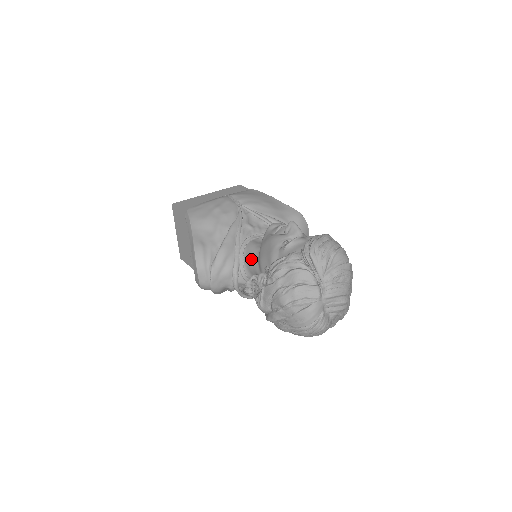
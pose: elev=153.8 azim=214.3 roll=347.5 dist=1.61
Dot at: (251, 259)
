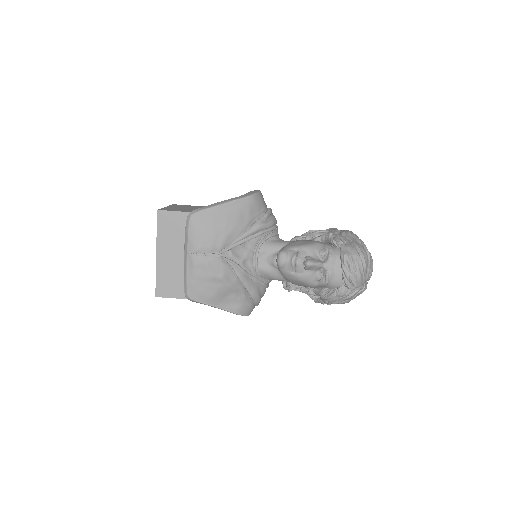
Dot at: (276, 279)
